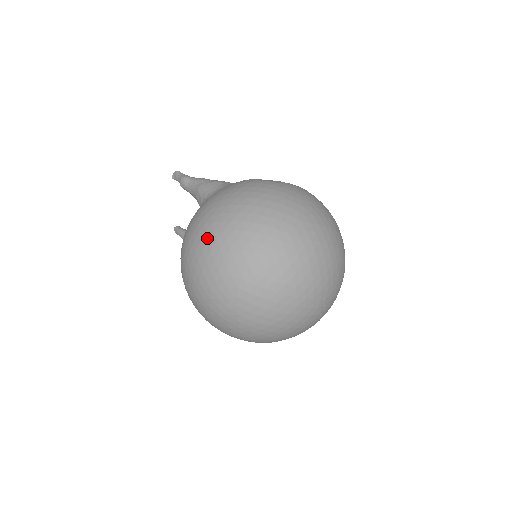
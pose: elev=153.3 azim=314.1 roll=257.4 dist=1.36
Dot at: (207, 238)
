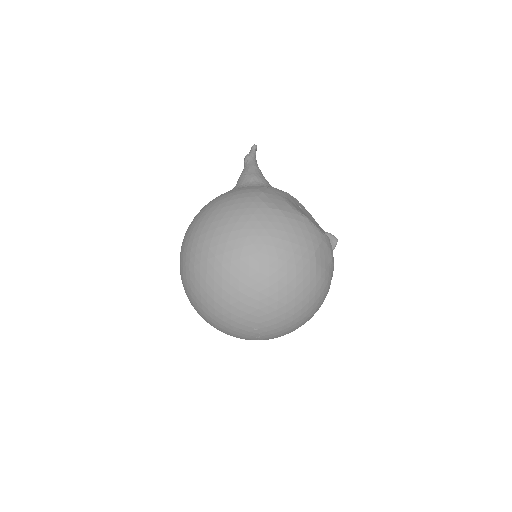
Dot at: (190, 229)
